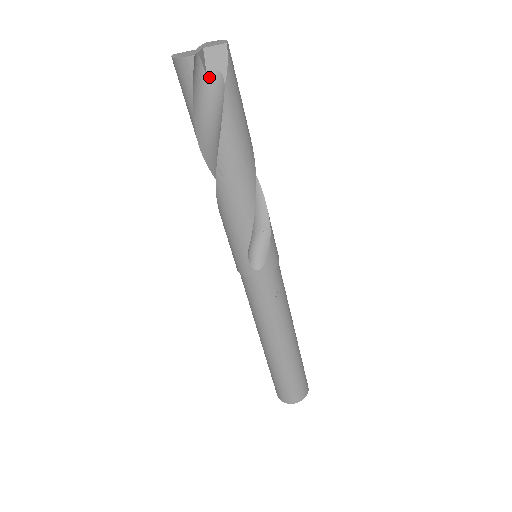
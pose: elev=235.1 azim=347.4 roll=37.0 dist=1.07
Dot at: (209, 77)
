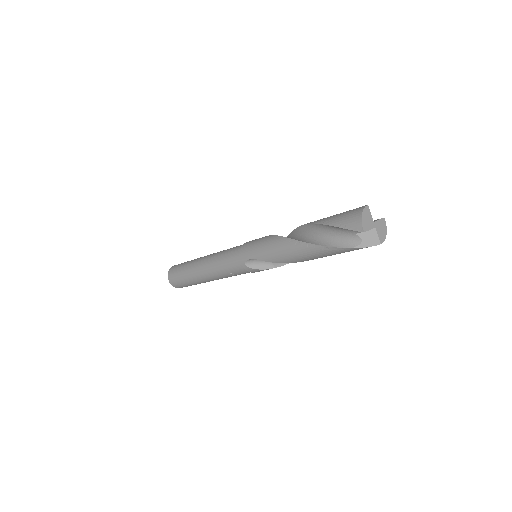
Dot at: (356, 235)
